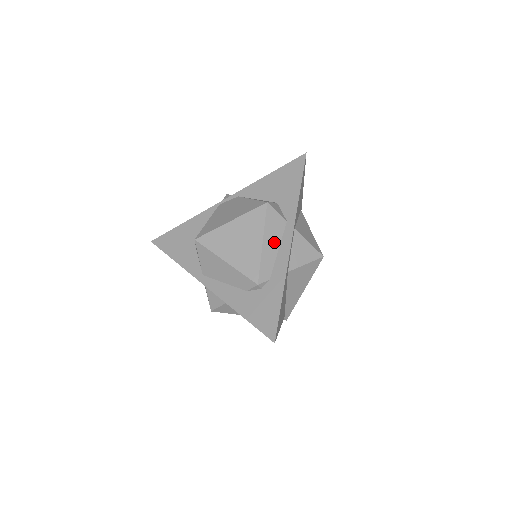
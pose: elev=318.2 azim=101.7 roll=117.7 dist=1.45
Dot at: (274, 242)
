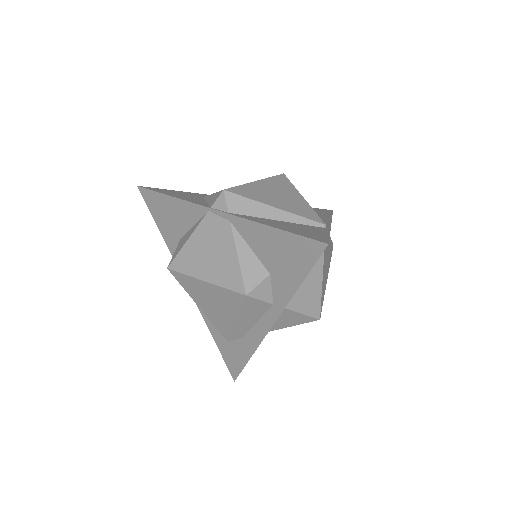
Dot at: (252, 319)
